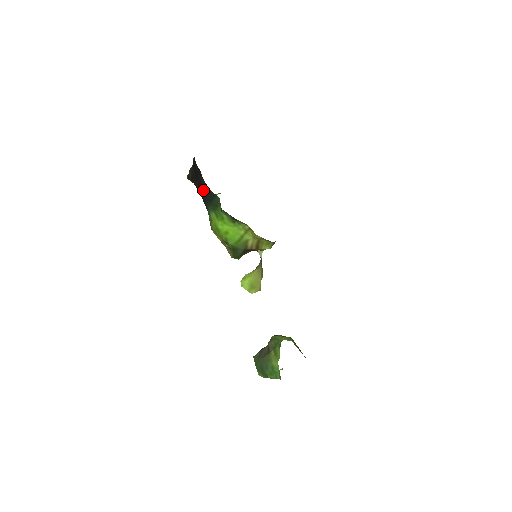
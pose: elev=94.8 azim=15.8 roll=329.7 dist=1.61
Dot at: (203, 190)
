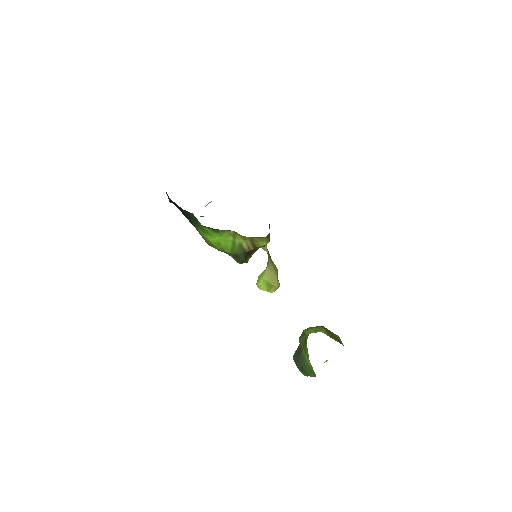
Dot at: occluded
